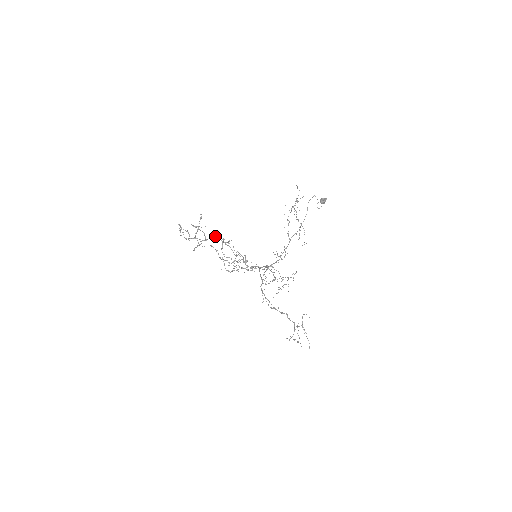
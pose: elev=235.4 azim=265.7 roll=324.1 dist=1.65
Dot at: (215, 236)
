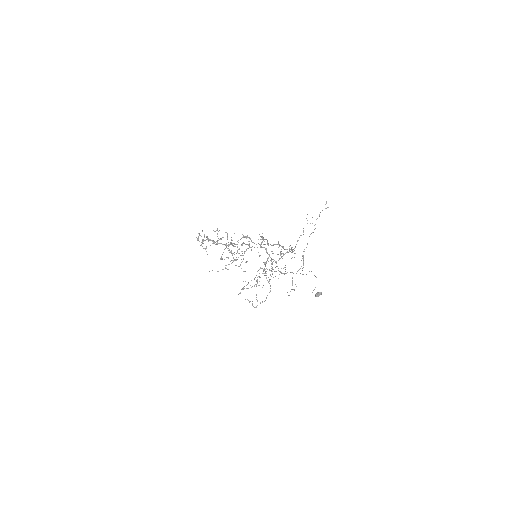
Dot at: occluded
